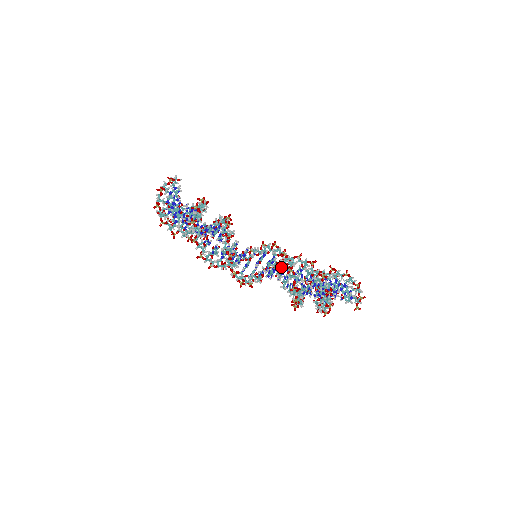
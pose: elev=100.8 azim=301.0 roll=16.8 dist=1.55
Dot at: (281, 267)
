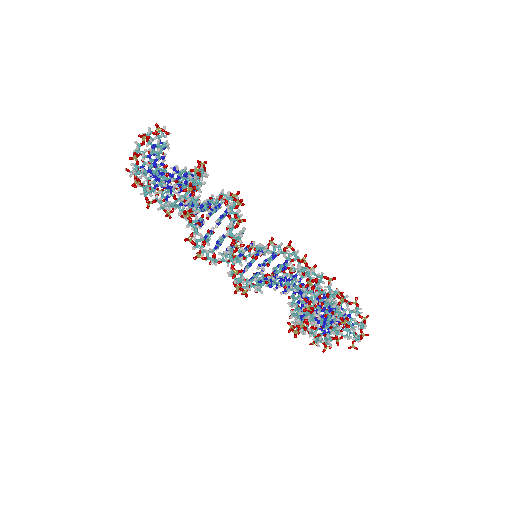
Dot at: (295, 277)
